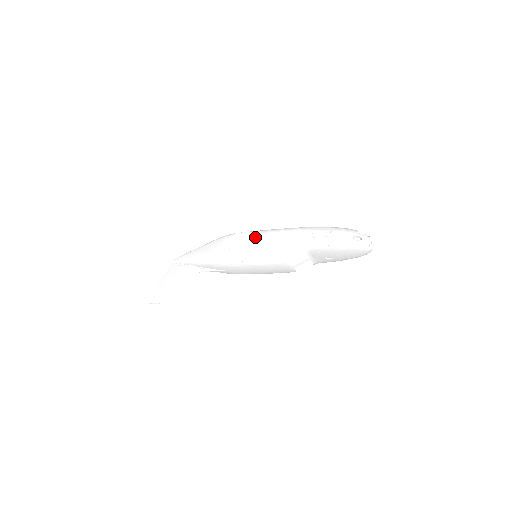
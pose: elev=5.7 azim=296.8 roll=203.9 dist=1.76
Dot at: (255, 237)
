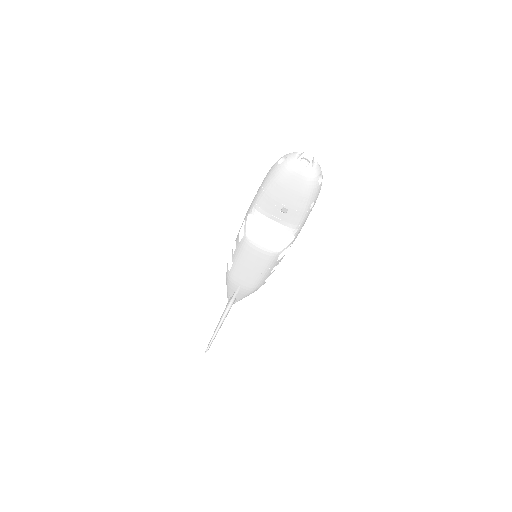
Dot at: occluded
